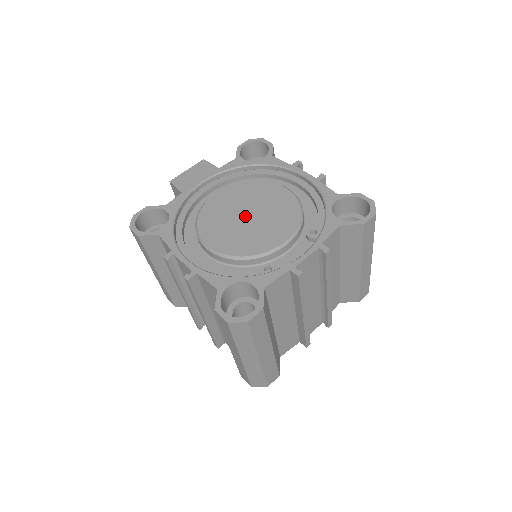
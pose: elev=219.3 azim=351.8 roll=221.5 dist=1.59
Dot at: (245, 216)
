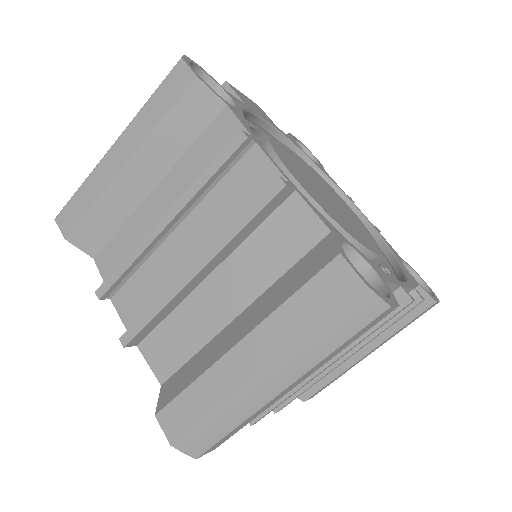
Dot at: (323, 191)
